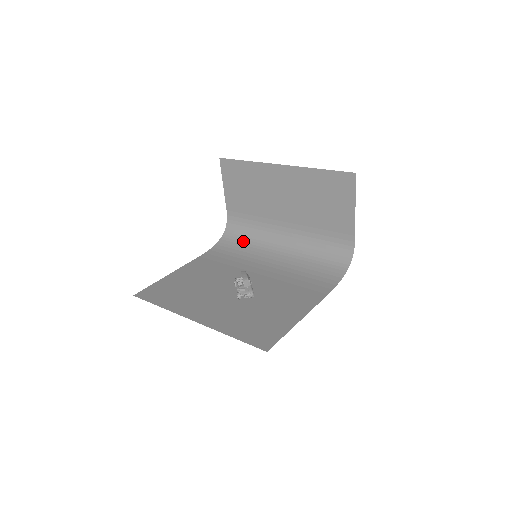
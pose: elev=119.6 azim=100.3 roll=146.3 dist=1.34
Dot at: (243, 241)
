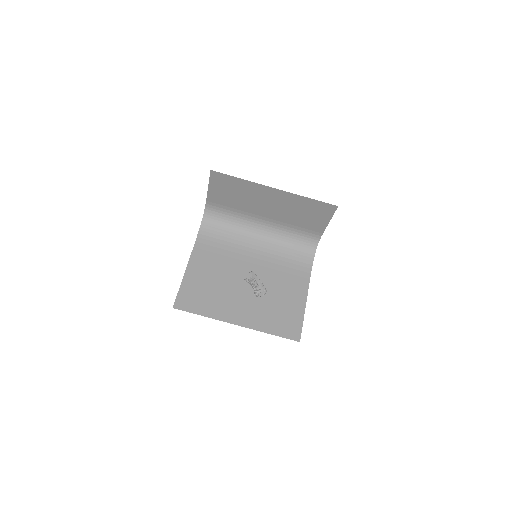
Dot at: (225, 227)
